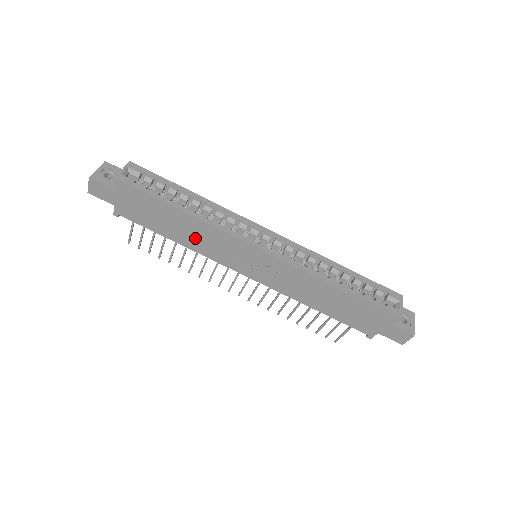
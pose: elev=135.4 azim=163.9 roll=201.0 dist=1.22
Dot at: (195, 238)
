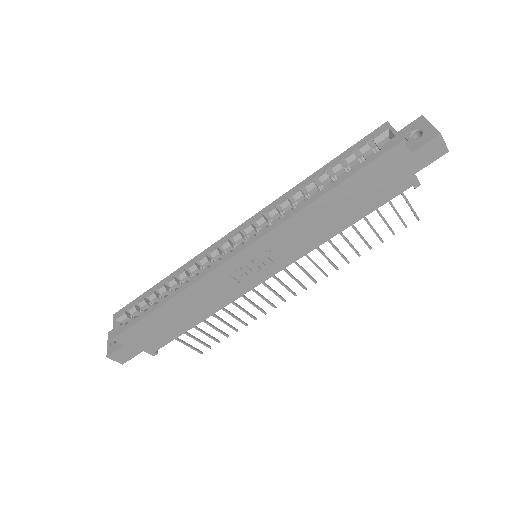
Dot at: (203, 303)
